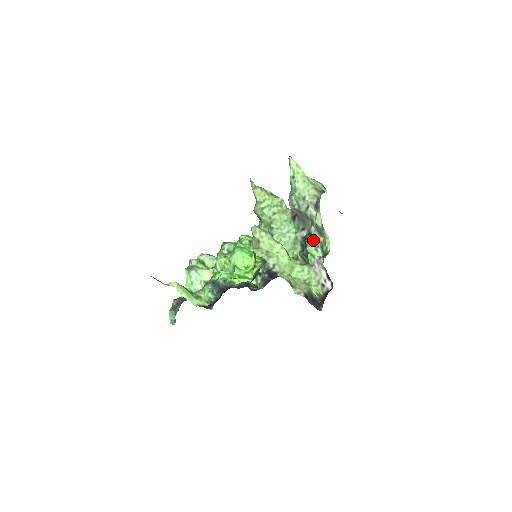
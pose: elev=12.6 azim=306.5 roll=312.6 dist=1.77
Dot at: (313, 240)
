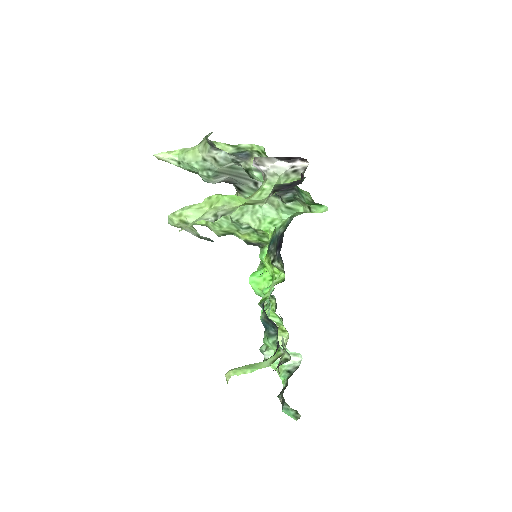
Dot at: (257, 170)
